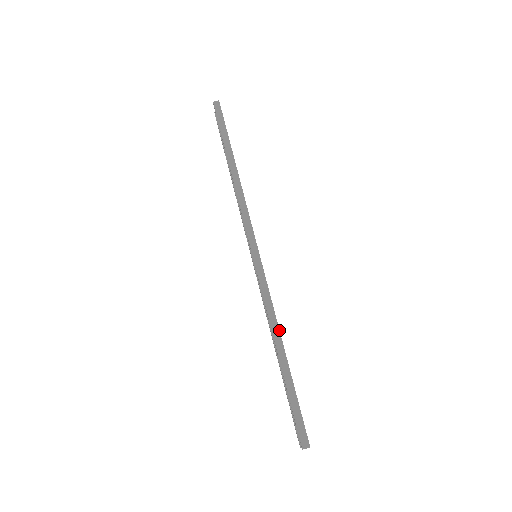
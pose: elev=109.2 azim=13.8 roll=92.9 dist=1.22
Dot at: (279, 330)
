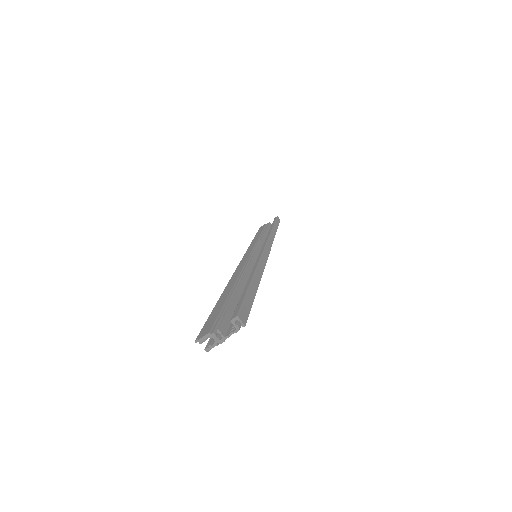
Dot at: occluded
